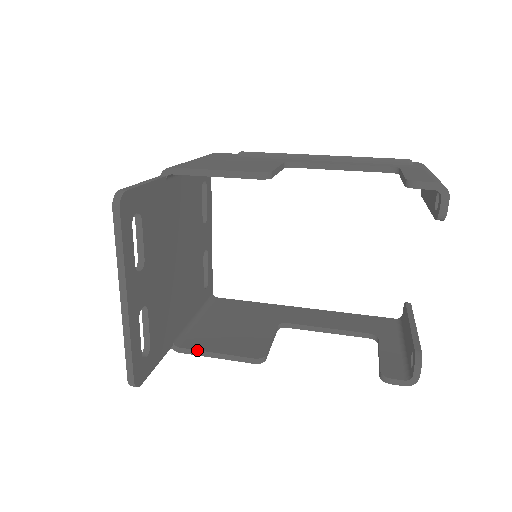
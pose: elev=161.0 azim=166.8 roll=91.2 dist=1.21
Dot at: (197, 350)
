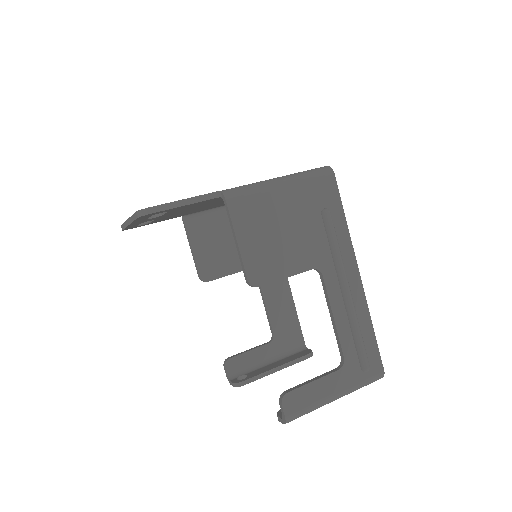
Dot at: (188, 234)
